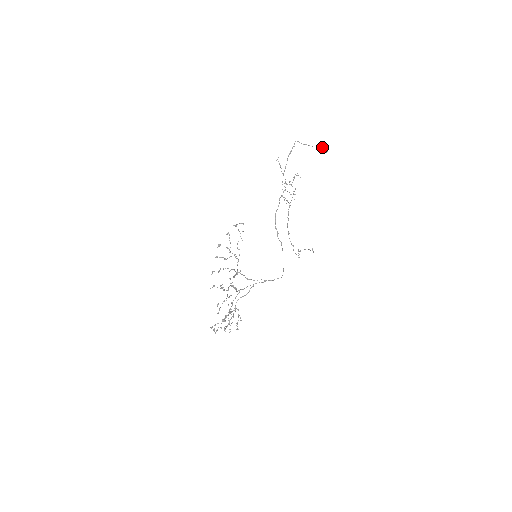
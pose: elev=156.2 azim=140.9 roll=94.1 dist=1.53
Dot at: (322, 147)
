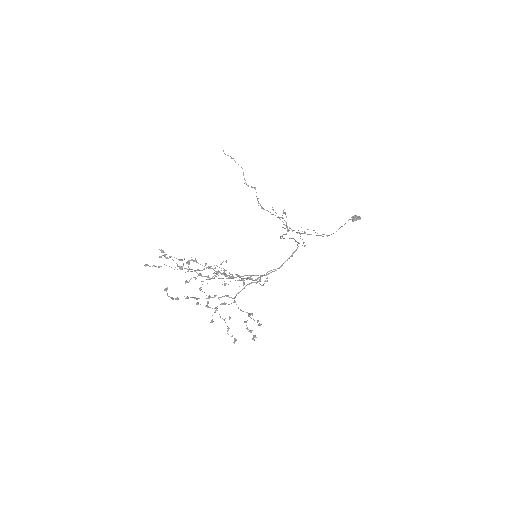
Dot at: (353, 220)
